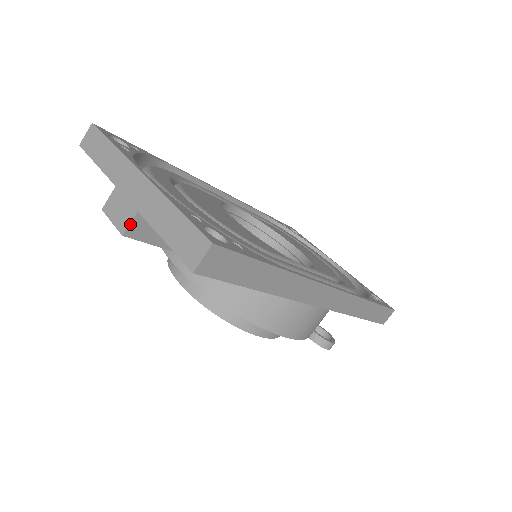
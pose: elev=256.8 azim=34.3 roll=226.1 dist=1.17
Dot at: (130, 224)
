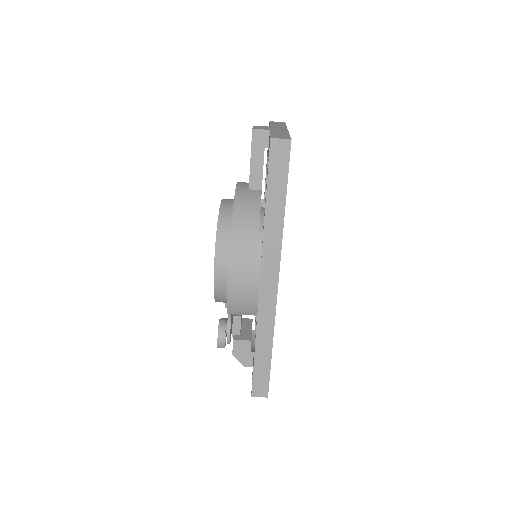
Dot at: (261, 130)
